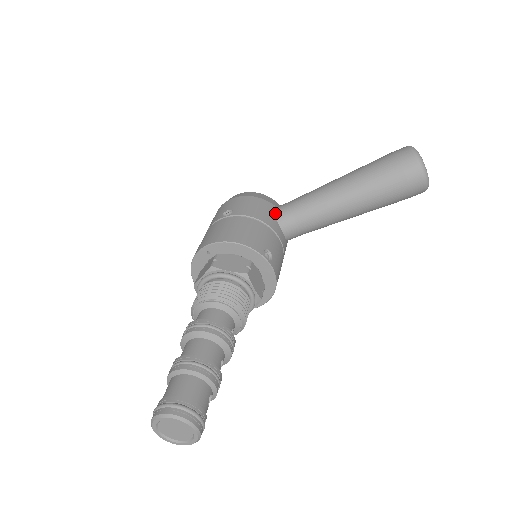
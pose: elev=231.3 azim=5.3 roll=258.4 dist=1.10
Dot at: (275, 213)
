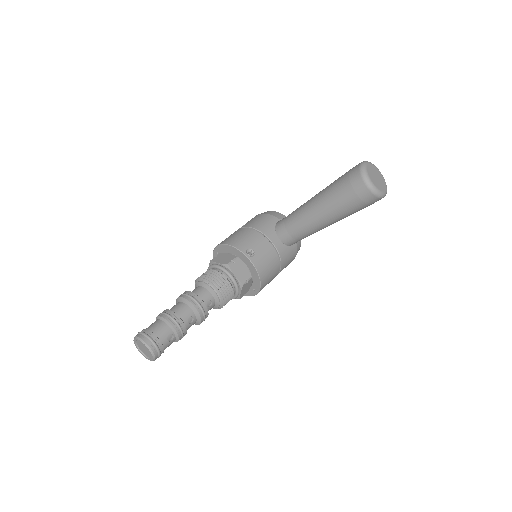
Dot at: (276, 225)
